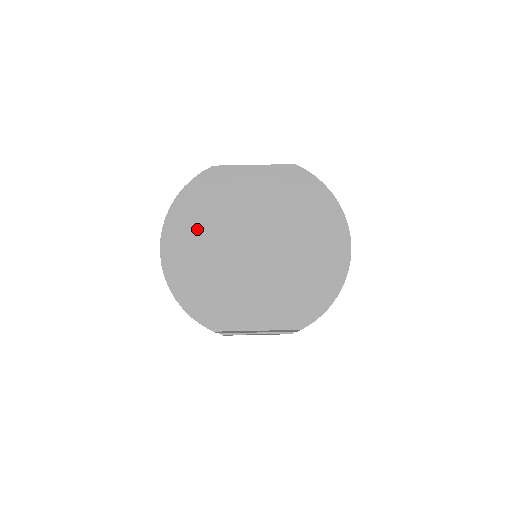
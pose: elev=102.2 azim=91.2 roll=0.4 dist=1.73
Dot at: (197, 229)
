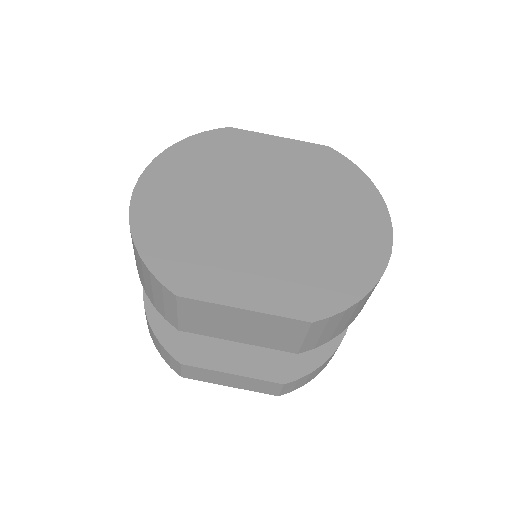
Dot at: (191, 178)
